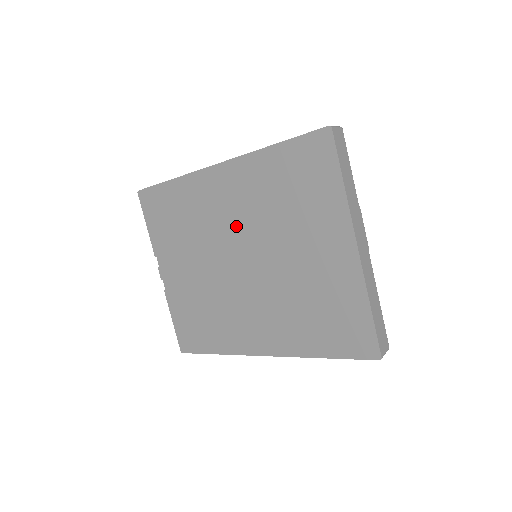
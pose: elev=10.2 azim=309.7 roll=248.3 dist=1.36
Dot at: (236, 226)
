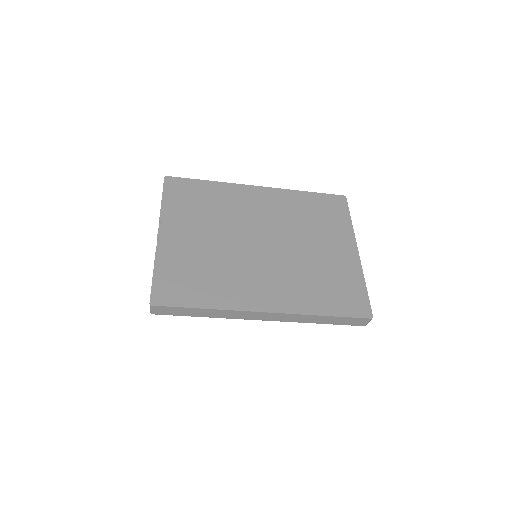
Dot at: (265, 221)
